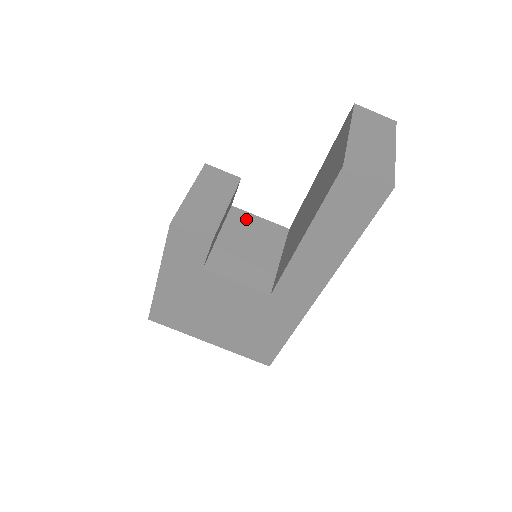
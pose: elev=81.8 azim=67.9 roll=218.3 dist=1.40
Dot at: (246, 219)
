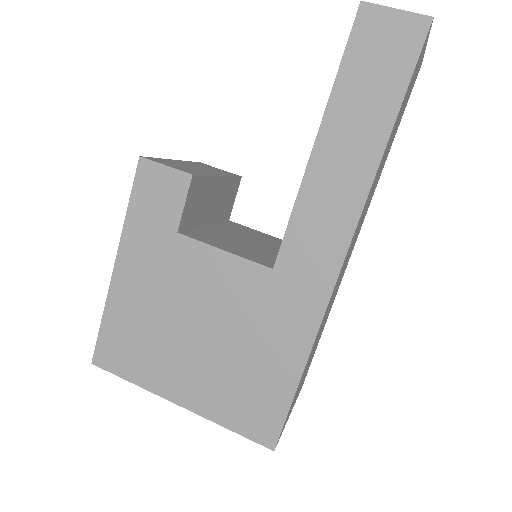
Dot at: (246, 229)
